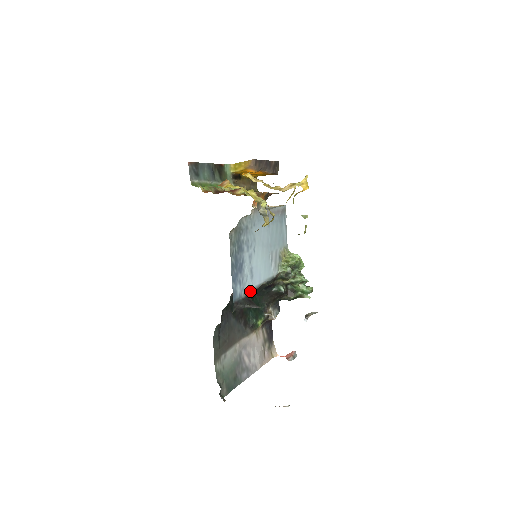
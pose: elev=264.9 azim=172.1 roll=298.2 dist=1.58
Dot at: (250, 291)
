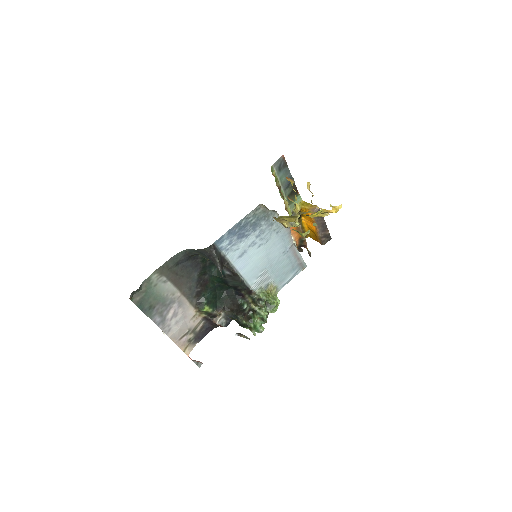
Dot at: (229, 261)
